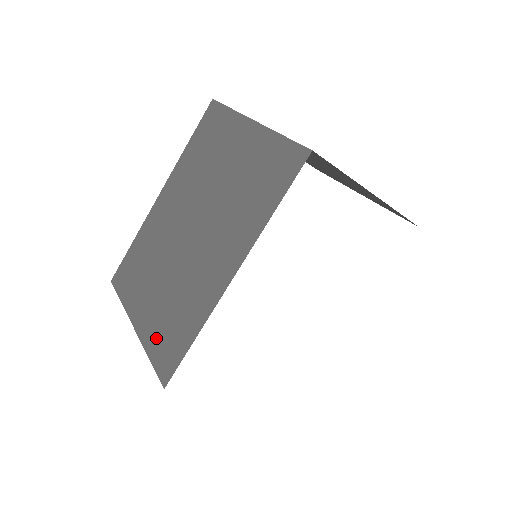
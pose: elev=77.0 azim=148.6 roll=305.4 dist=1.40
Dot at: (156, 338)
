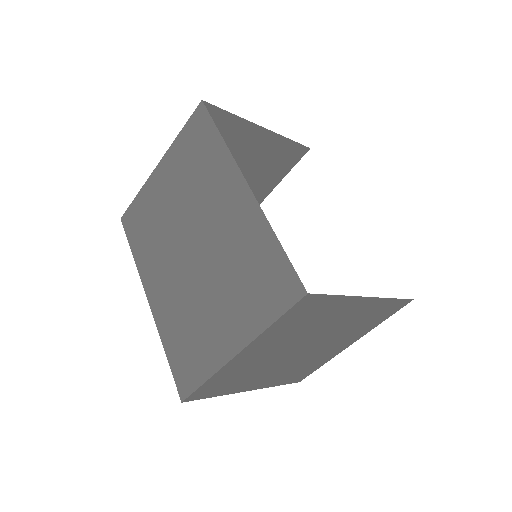
Dot at: (258, 308)
